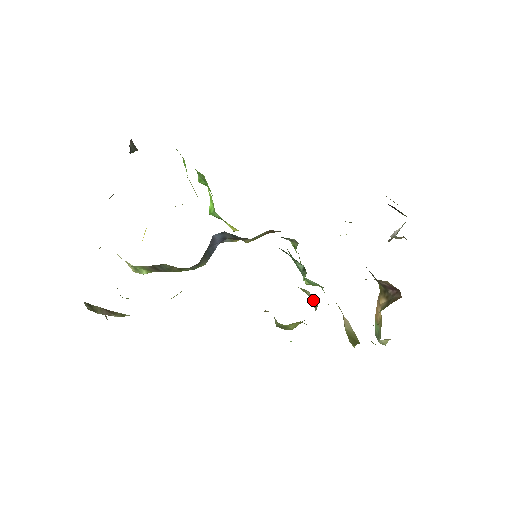
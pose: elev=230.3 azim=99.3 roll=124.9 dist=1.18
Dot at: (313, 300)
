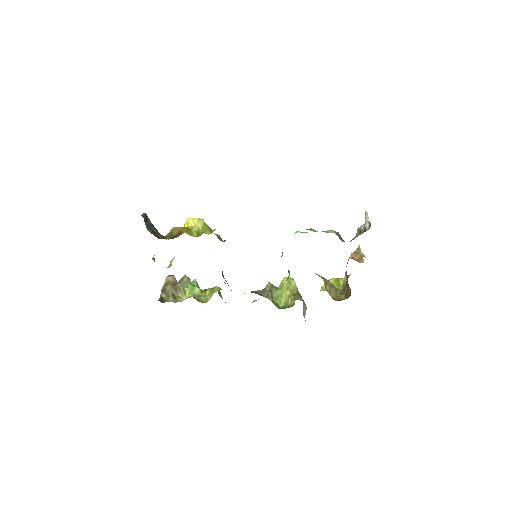
Dot at: occluded
